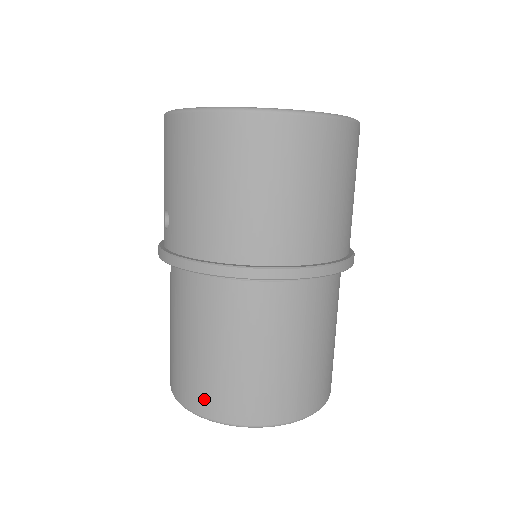
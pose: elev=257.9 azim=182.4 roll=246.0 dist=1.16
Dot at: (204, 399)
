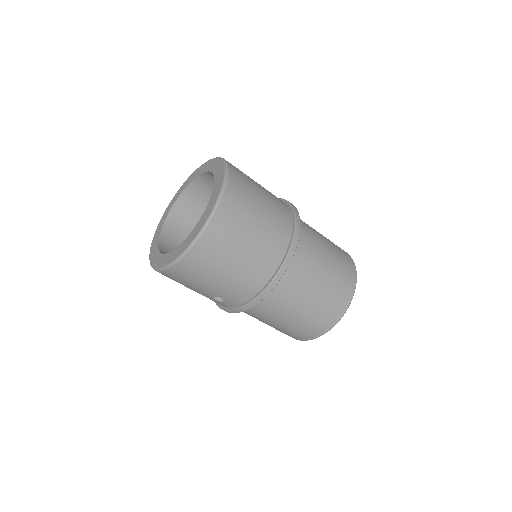
Dot at: (322, 325)
